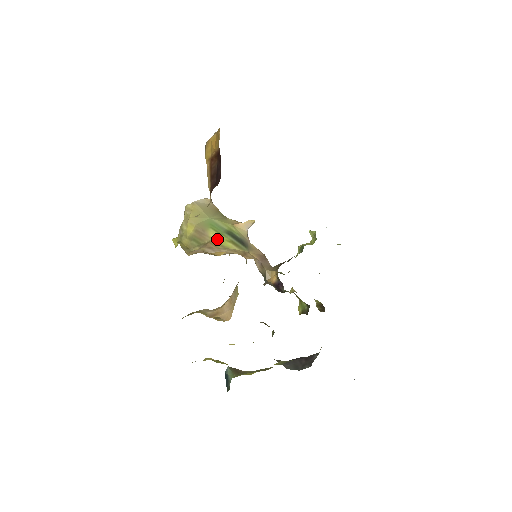
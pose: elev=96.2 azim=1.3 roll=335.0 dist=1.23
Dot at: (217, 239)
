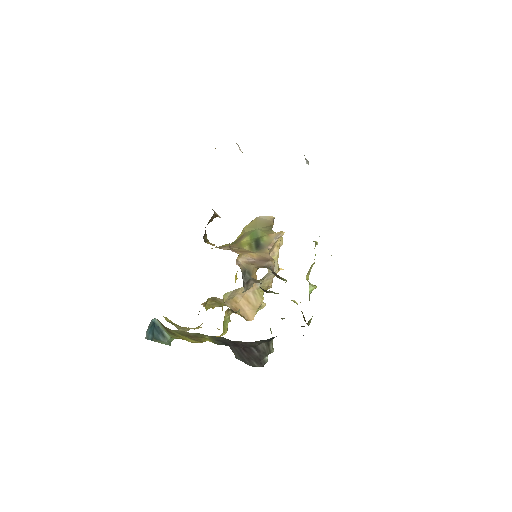
Dot at: (244, 242)
